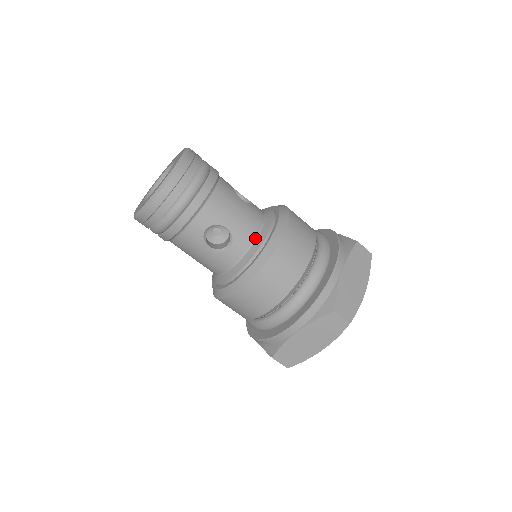
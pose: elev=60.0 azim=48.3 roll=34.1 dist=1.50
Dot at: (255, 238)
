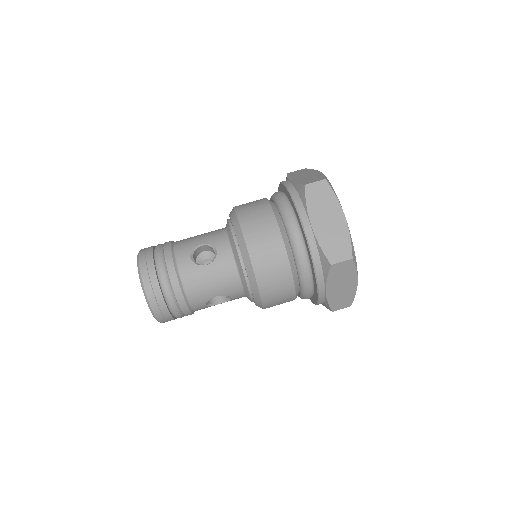
Dot at: (226, 232)
